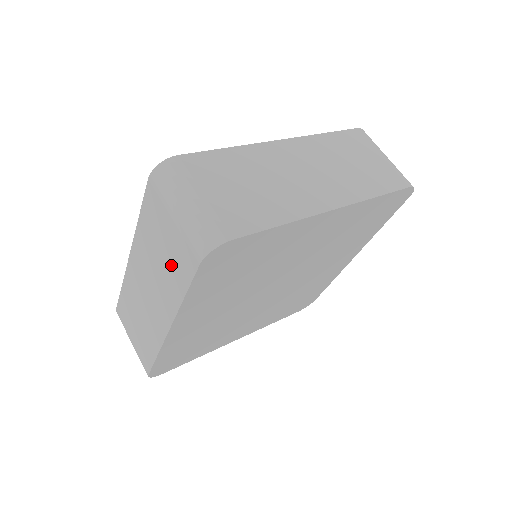
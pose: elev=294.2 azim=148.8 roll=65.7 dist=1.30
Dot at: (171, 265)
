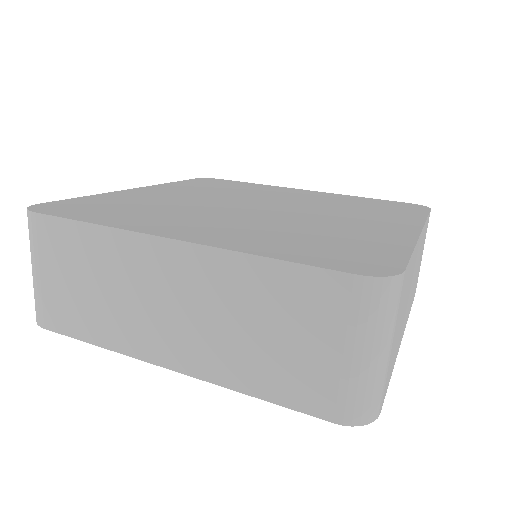
Dot at: (271, 360)
